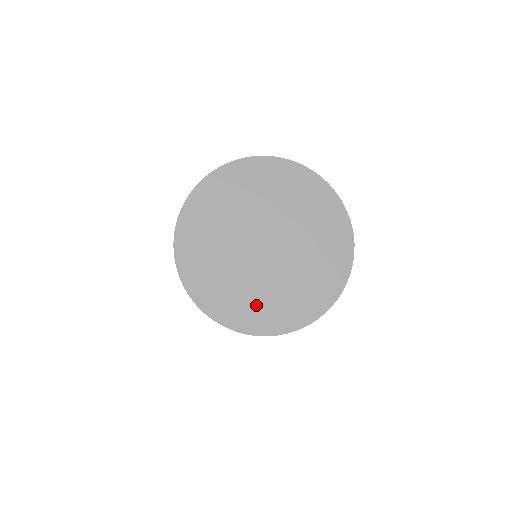
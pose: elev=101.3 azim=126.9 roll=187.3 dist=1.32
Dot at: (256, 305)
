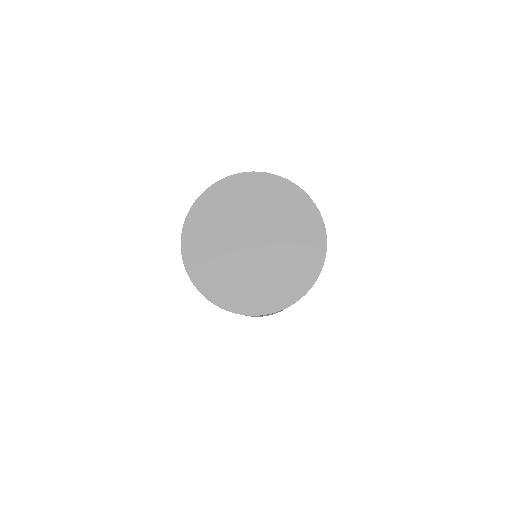
Dot at: (257, 291)
